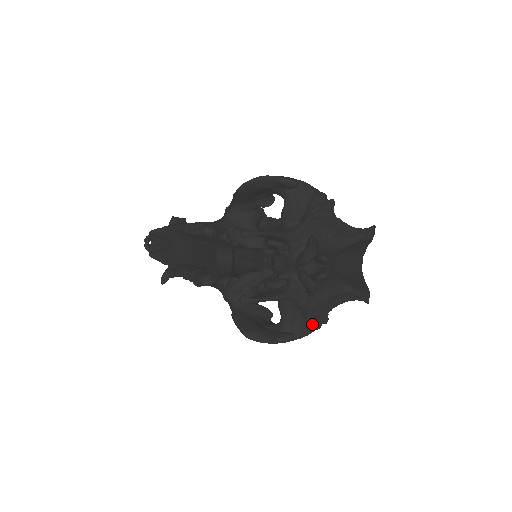
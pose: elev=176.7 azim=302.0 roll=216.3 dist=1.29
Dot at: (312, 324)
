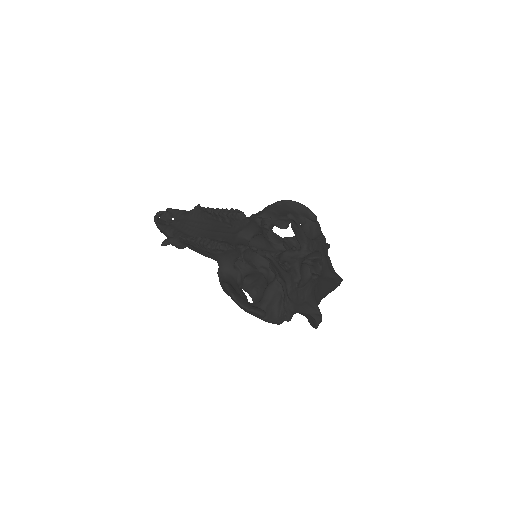
Dot at: (281, 314)
